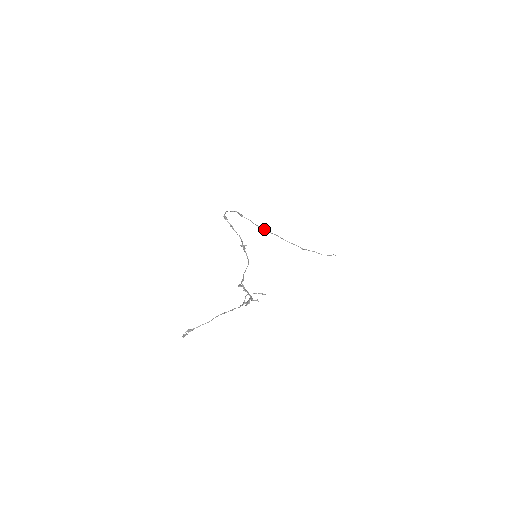
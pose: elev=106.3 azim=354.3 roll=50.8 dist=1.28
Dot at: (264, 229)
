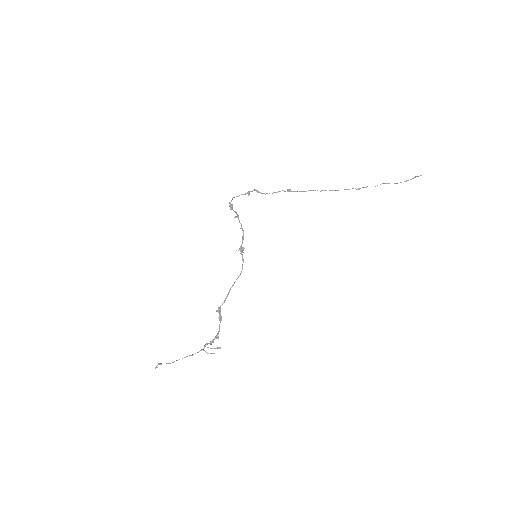
Dot at: (293, 191)
